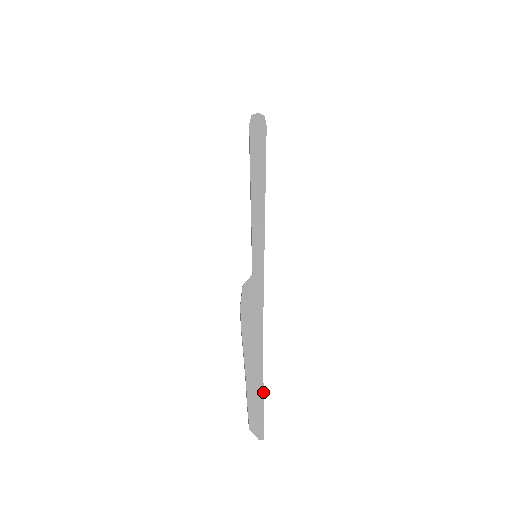
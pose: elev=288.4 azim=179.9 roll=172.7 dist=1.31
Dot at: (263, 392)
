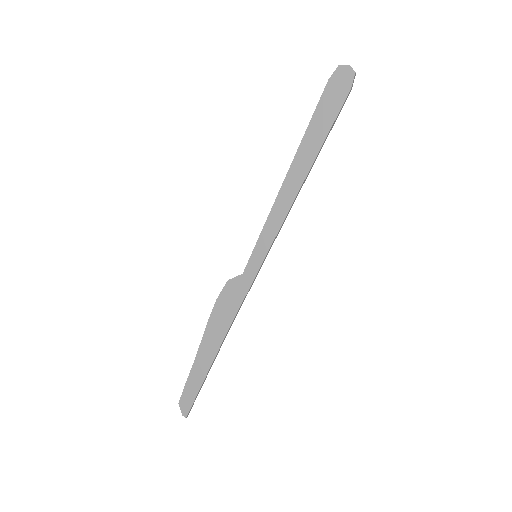
Dot at: (202, 383)
